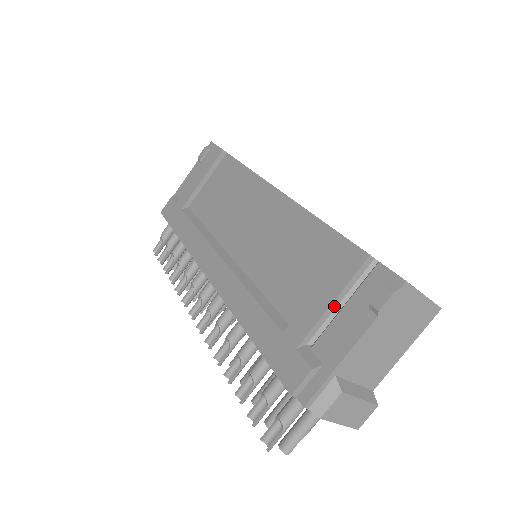
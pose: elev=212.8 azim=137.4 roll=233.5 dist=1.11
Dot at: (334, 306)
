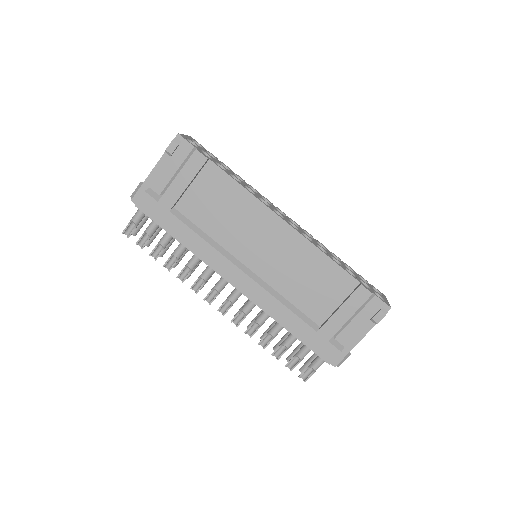
Dot at: (349, 318)
